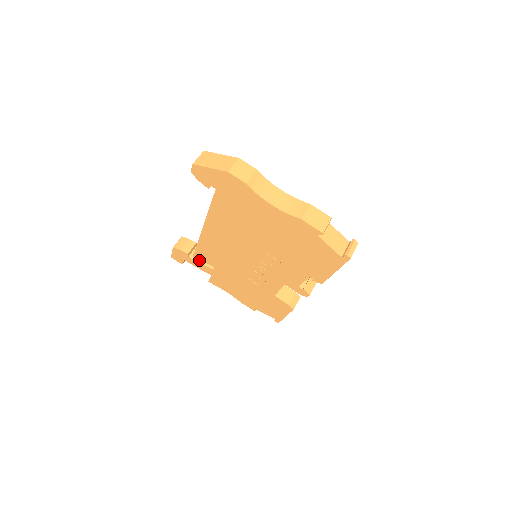
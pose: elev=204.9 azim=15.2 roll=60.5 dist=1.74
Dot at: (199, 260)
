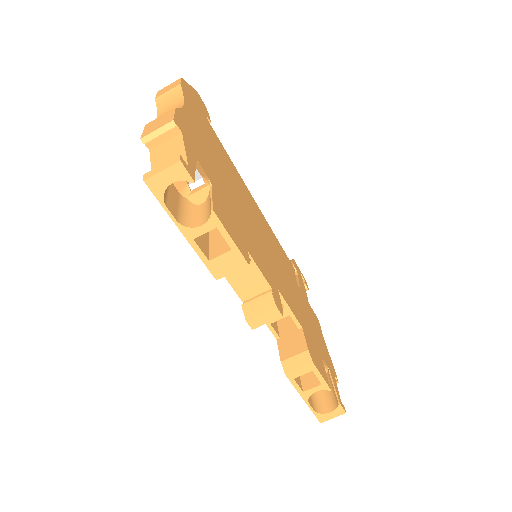
Dot at: occluded
